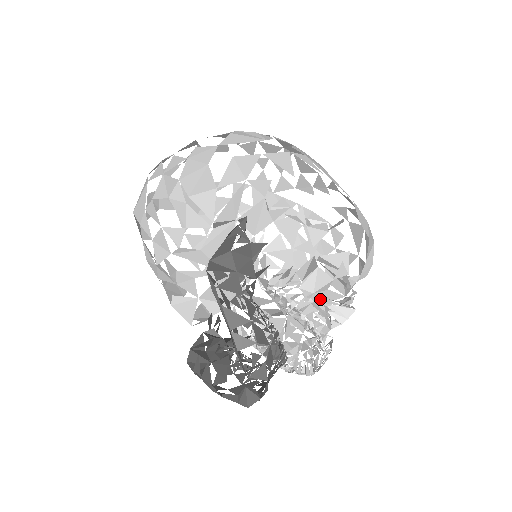
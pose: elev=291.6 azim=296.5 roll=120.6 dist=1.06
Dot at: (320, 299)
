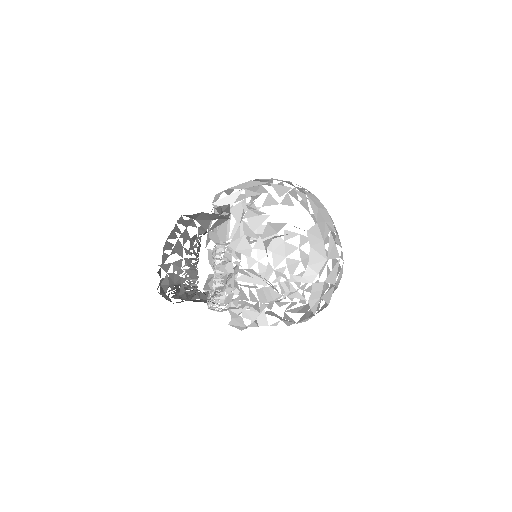
Dot at: (254, 272)
